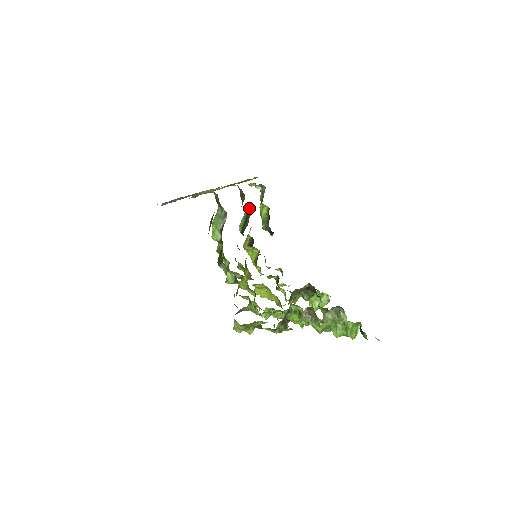
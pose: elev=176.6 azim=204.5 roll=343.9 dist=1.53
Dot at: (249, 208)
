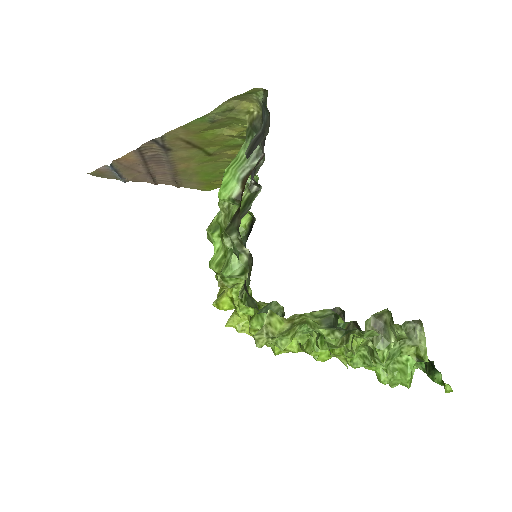
Dot at: (256, 186)
